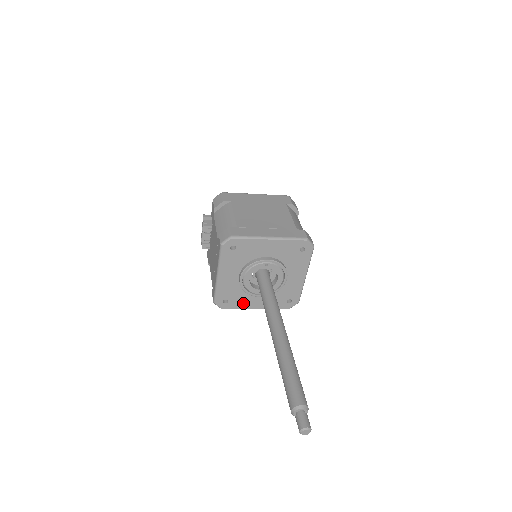
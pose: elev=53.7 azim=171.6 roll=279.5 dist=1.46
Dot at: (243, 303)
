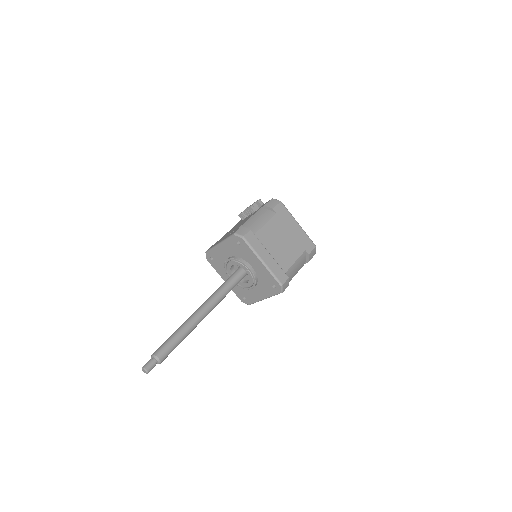
Dot at: (220, 270)
